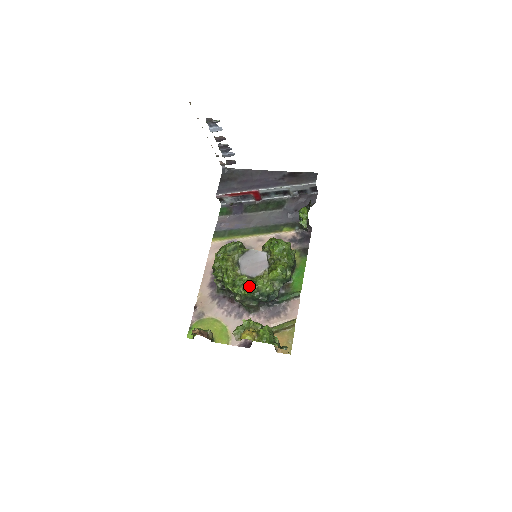
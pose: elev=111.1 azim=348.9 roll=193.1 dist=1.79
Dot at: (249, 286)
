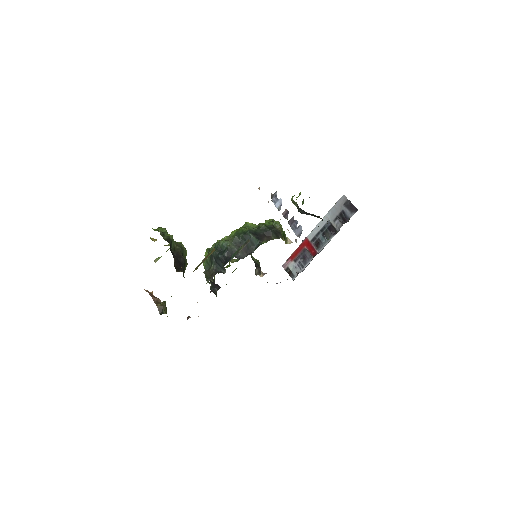
Dot at: occluded
